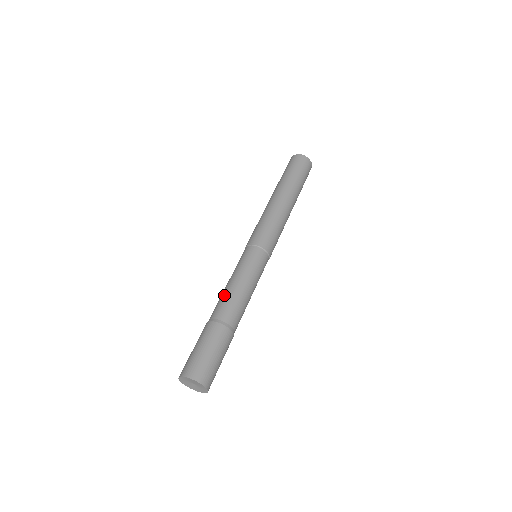
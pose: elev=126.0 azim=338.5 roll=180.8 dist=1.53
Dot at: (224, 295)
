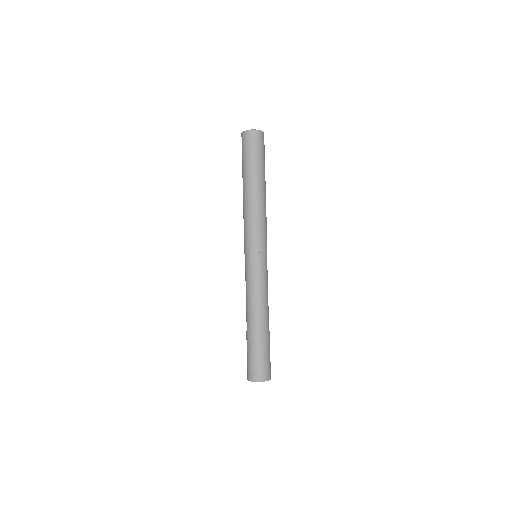
Dot at: (258, 307)
